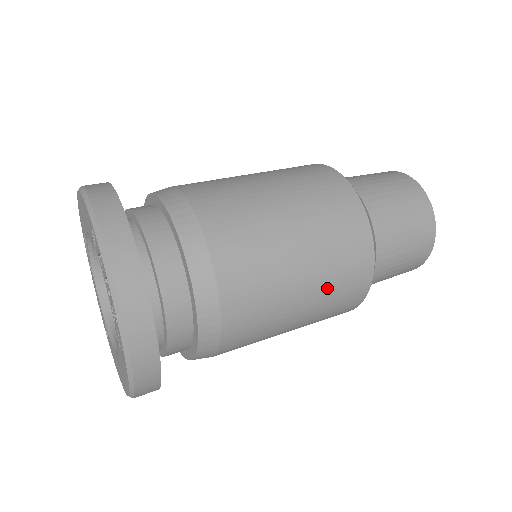
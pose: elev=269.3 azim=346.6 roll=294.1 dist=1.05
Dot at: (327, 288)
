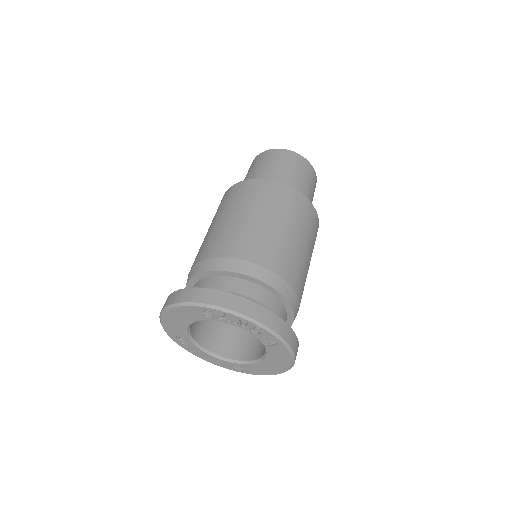
Dot at: (306, 230)
